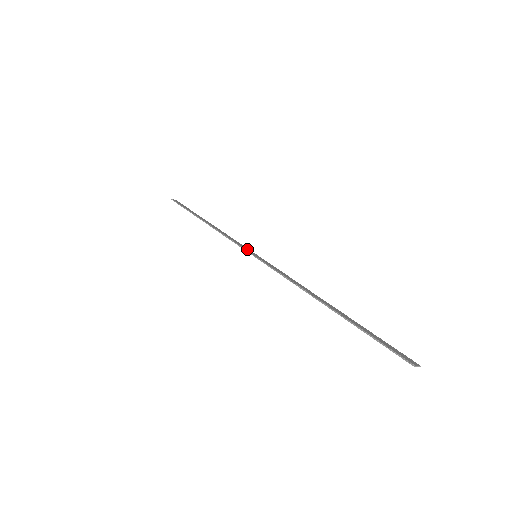
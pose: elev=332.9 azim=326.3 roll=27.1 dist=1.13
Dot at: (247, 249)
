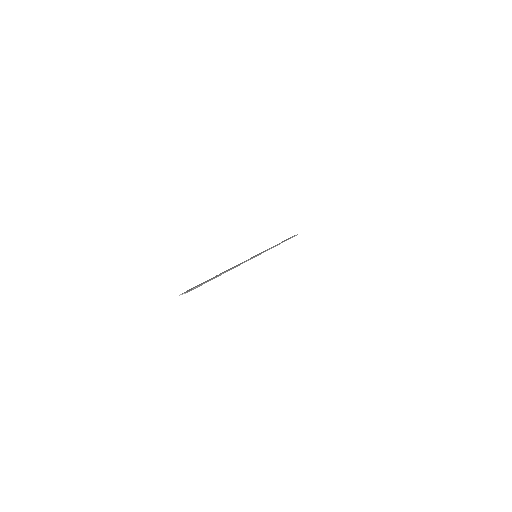
Dot at: (260, 253)
